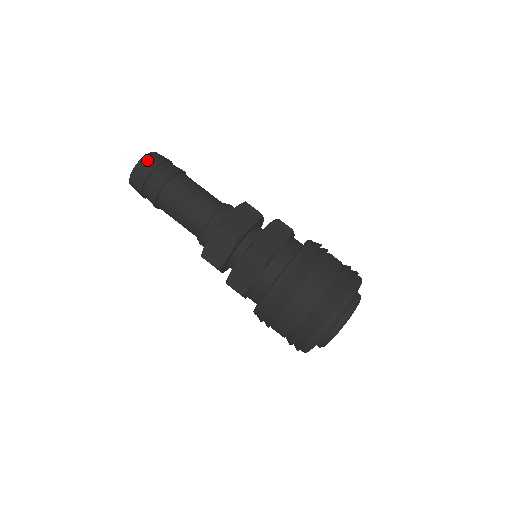
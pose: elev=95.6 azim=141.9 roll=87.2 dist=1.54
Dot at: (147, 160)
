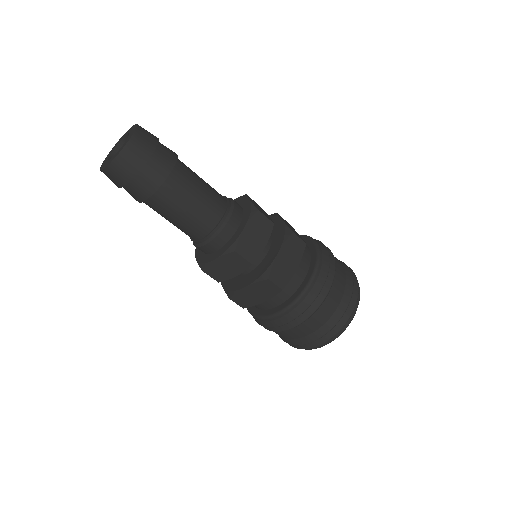
Dot at: (132, 151)
